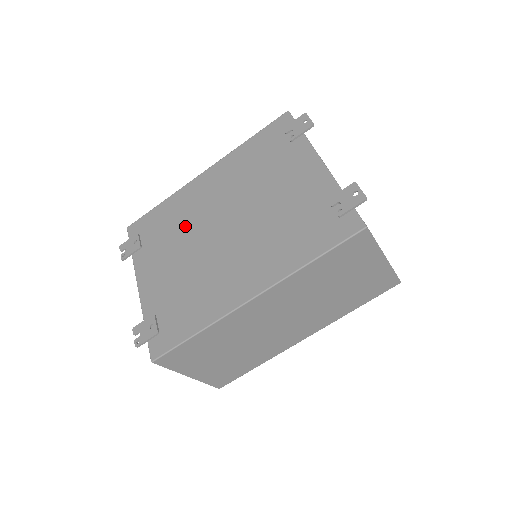
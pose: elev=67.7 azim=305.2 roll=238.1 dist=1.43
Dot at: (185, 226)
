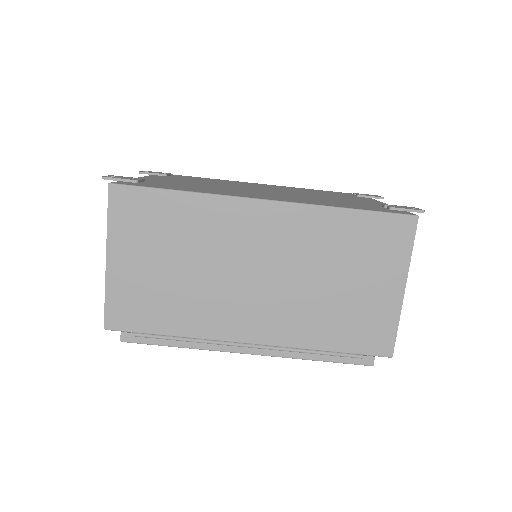
Dot at: (222, 183)
